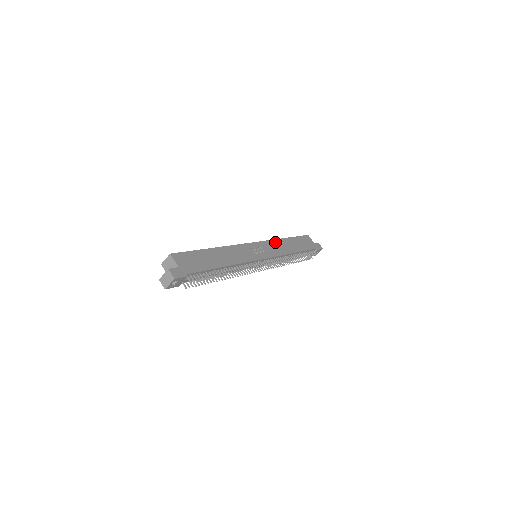
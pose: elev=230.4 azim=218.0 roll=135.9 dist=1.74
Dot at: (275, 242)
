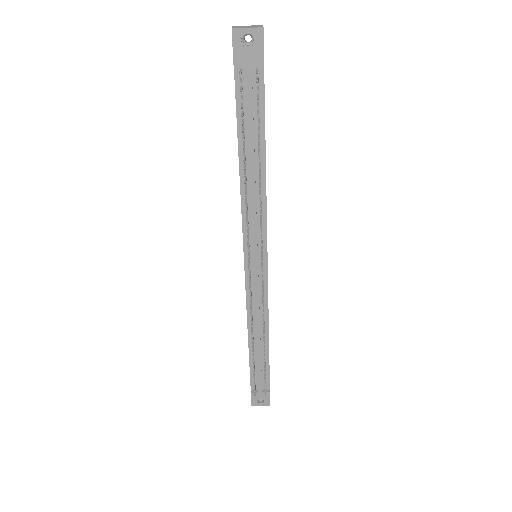
Dot at: occluded
